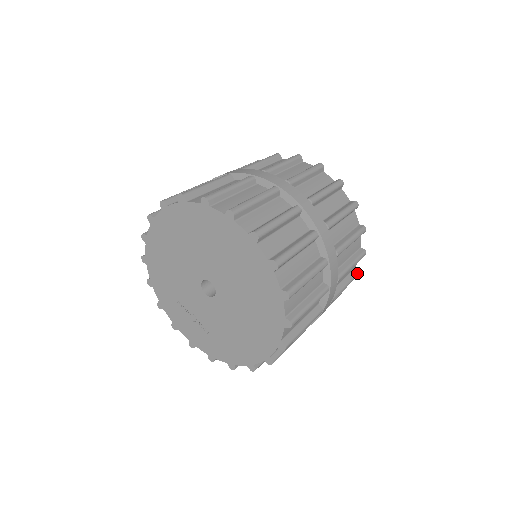
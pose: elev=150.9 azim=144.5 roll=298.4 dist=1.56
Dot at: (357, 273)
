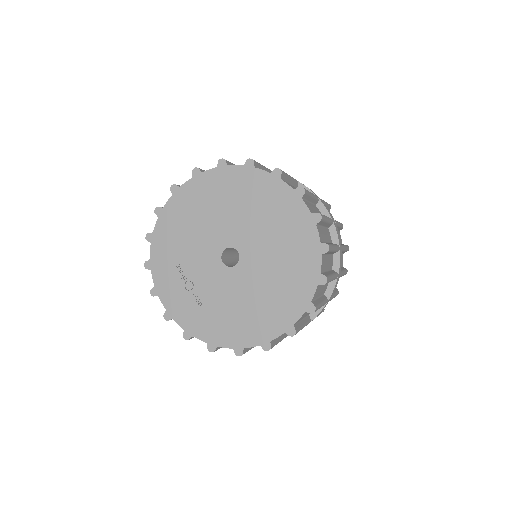
Dot at: (324, 309)
